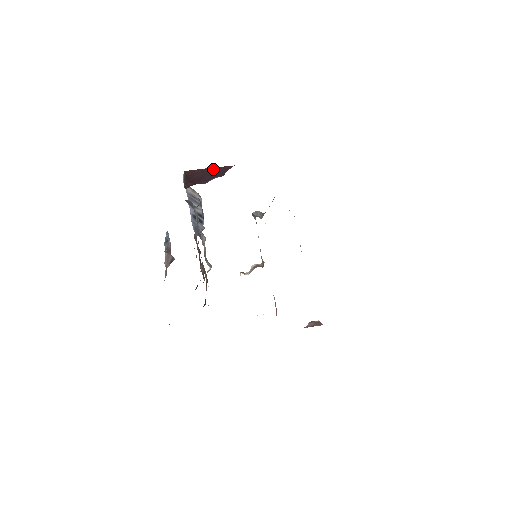
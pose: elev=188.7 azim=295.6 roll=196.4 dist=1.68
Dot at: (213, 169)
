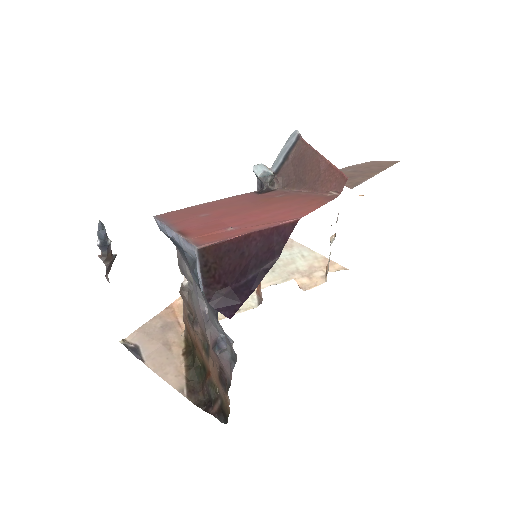
Dot at: (258, 237)
